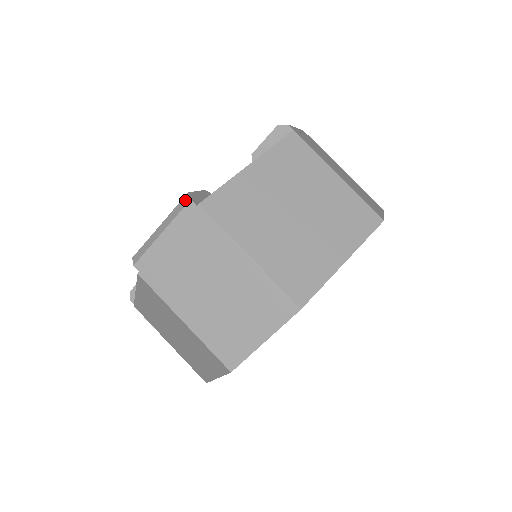
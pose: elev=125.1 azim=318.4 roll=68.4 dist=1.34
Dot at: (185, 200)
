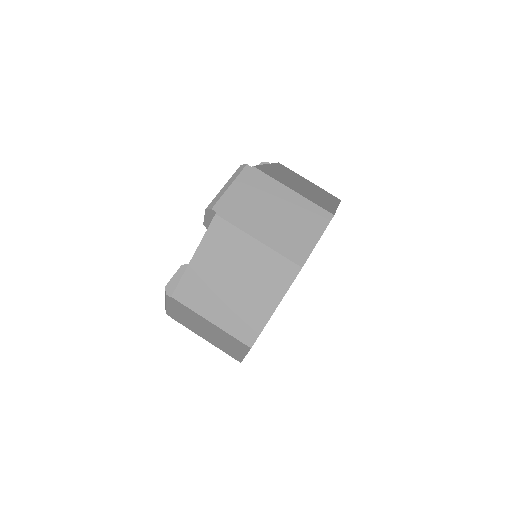
Dot at: (165, 292)
